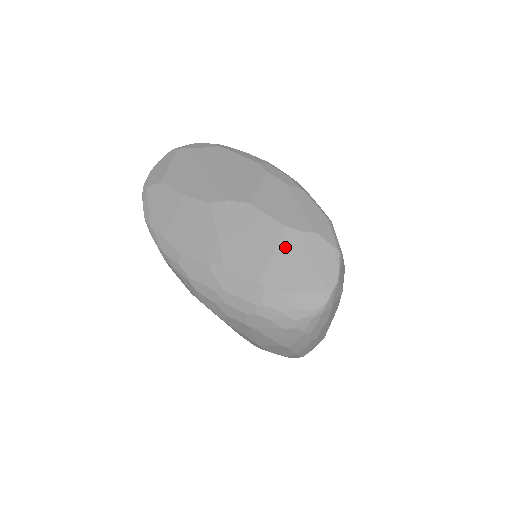
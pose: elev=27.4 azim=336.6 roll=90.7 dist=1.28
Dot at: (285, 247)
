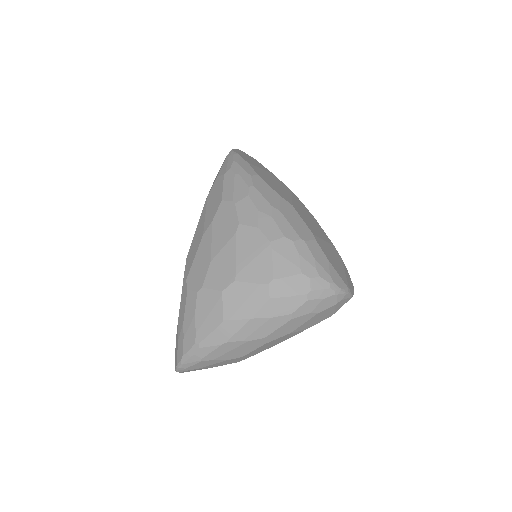
Dot at: (332, 248)
